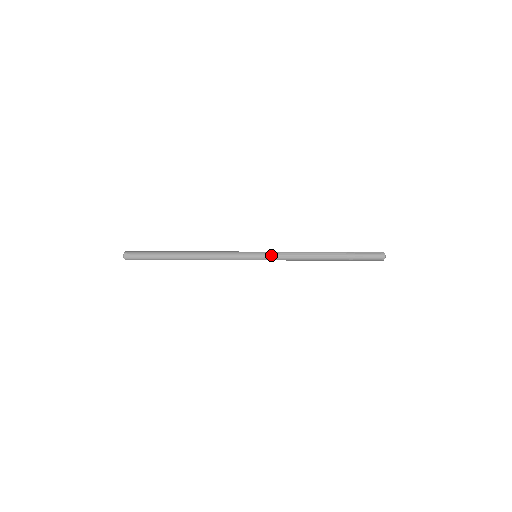
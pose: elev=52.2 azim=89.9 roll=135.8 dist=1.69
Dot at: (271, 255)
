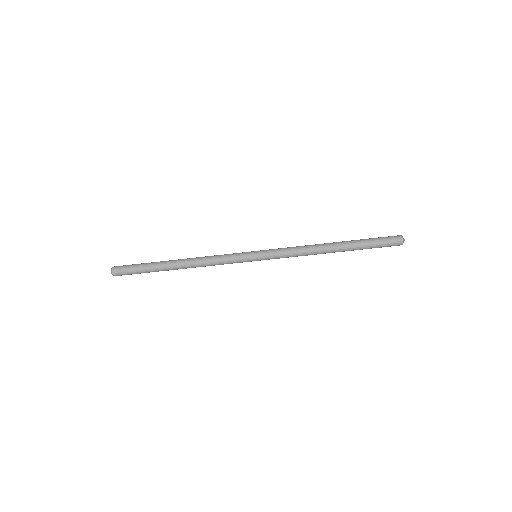
Dot at: (272, 253)
